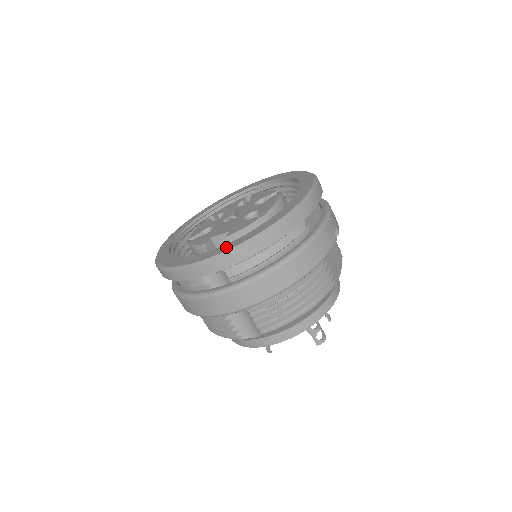
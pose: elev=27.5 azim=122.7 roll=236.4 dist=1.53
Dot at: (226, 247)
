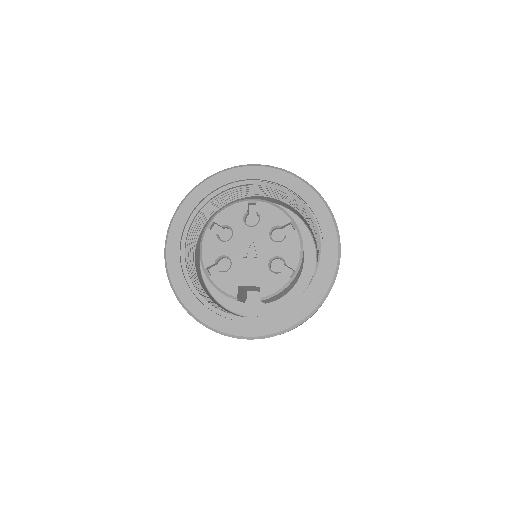
Dot at: (273, 326)
